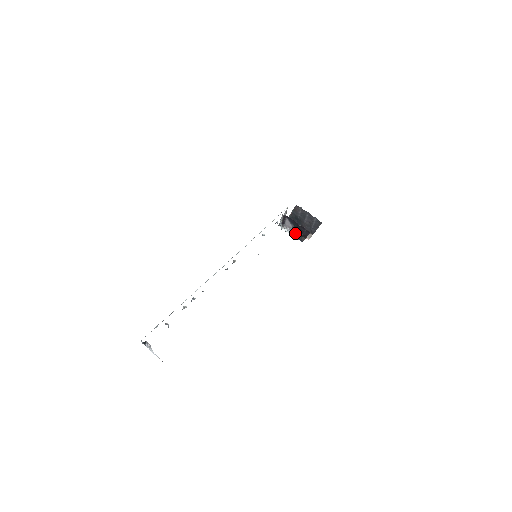
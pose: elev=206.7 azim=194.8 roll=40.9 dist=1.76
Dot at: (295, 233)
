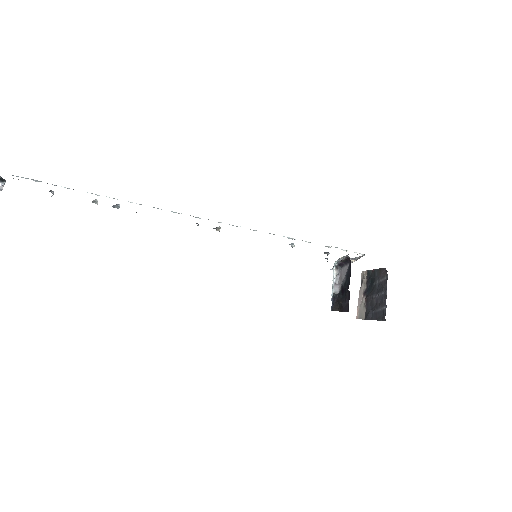
Dot at: (338, 291)
